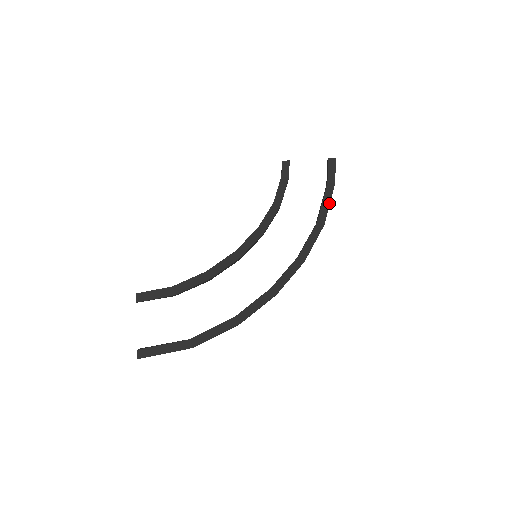
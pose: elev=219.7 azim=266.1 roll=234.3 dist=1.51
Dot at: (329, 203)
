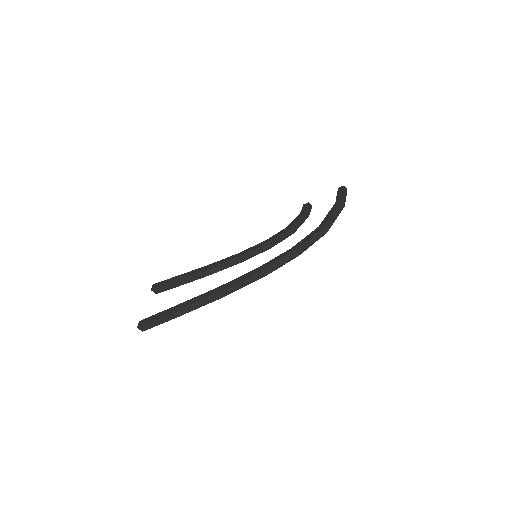
Dot at: (333, 213)
